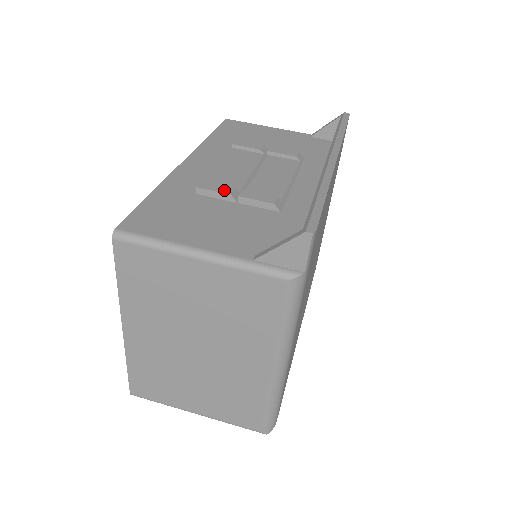
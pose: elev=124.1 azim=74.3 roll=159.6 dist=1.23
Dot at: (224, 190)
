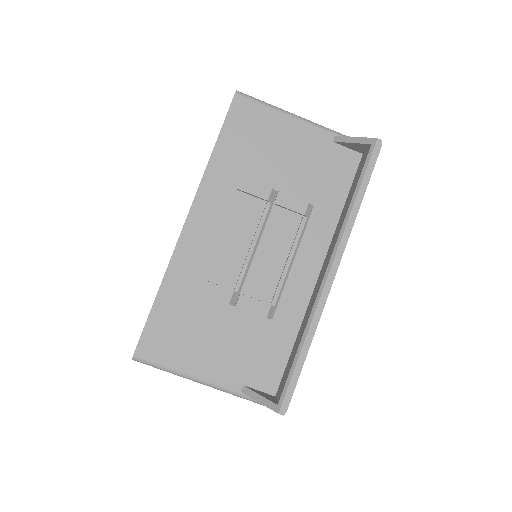
Dot at: (223, 297)
